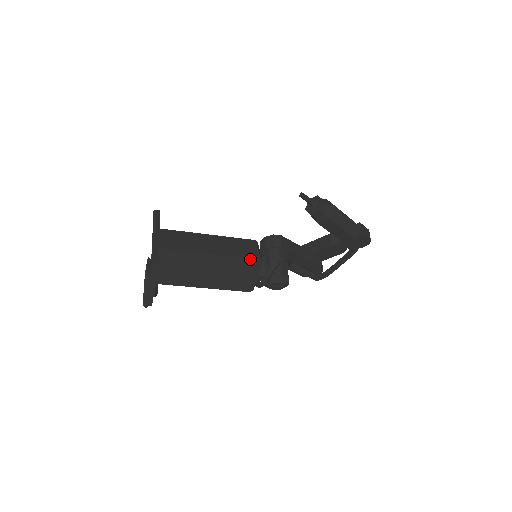
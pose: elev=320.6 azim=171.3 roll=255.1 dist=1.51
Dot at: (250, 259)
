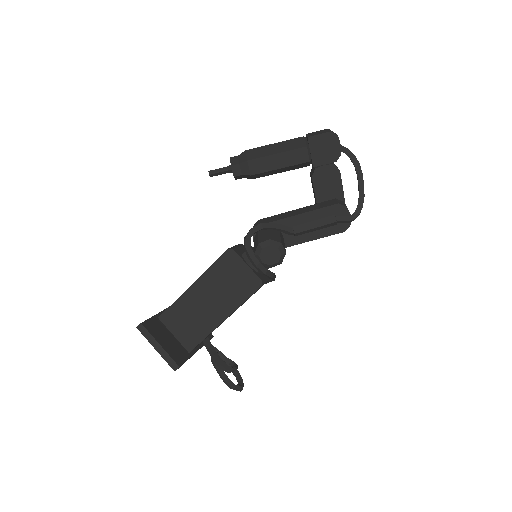
Dot at: (221, 258)
